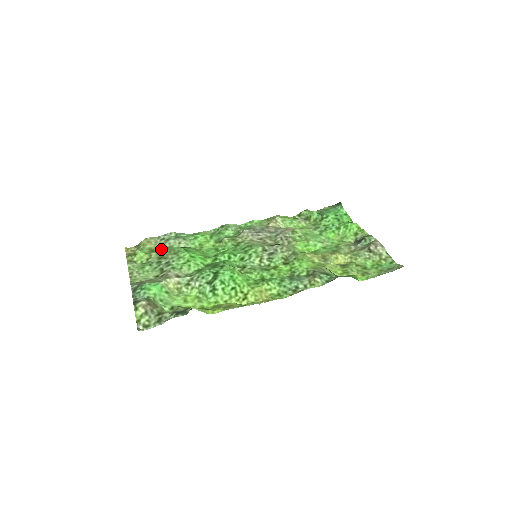
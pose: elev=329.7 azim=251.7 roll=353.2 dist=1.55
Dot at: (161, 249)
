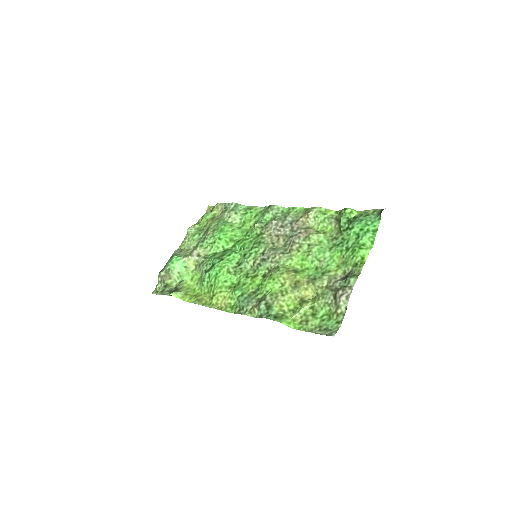
Dot at: (217, 219)
